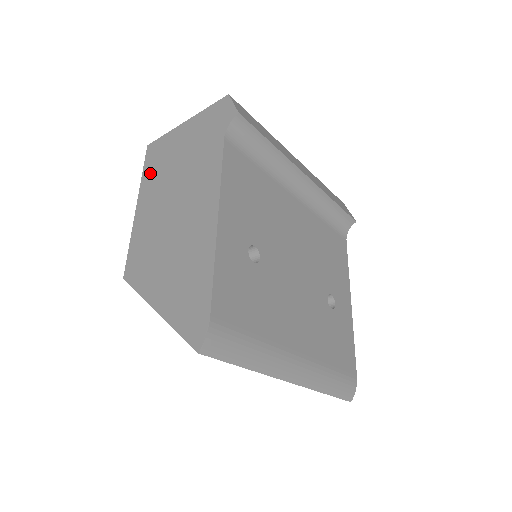
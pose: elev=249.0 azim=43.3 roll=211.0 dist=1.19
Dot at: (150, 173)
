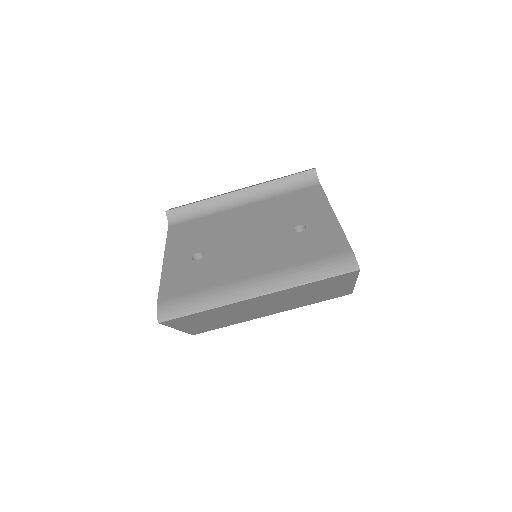
Dot at: occluded
